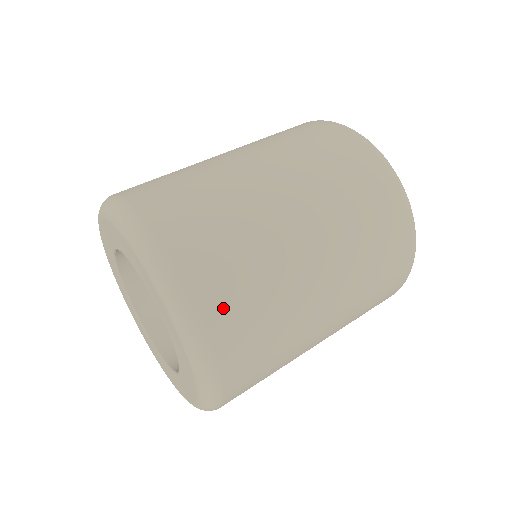
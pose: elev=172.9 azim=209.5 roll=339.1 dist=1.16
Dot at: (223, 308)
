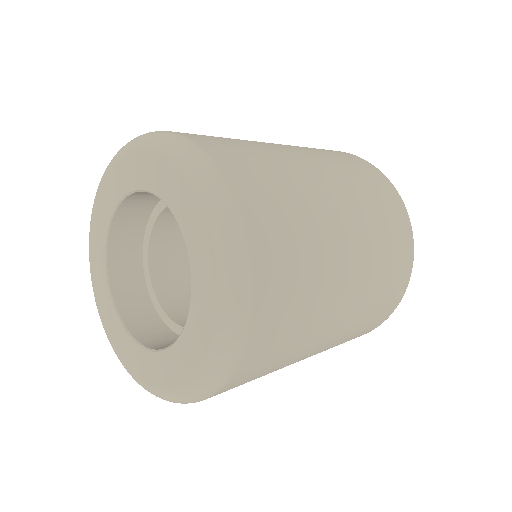
Dot at: (258, 202)
